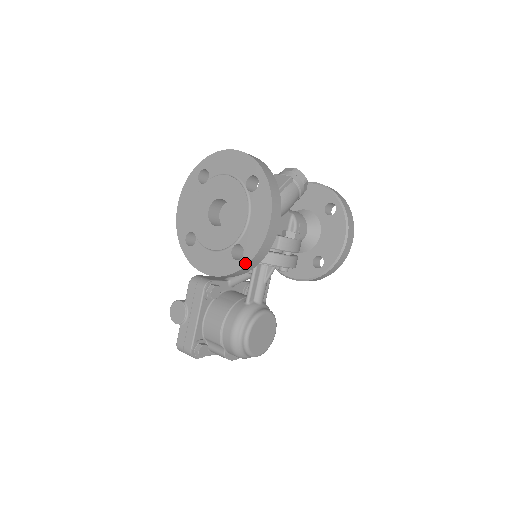
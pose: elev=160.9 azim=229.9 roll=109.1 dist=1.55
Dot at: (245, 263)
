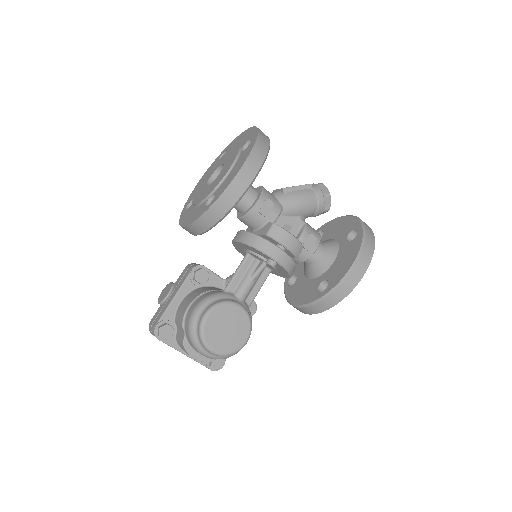
Dot at: (210, 206)
